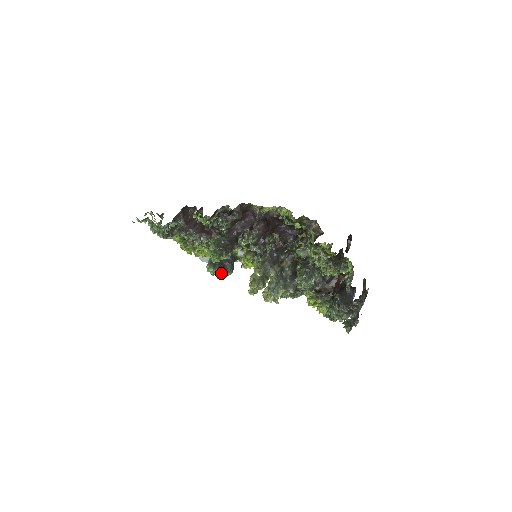
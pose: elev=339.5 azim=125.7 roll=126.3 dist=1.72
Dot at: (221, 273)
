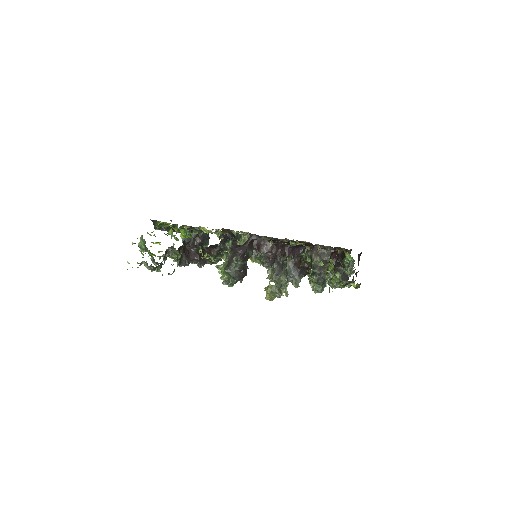
Dot at: occluded
